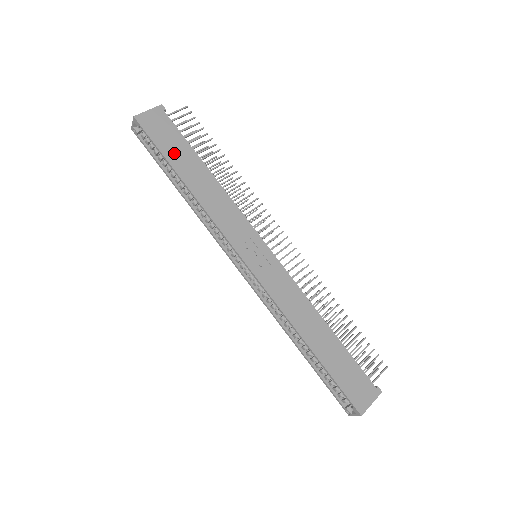
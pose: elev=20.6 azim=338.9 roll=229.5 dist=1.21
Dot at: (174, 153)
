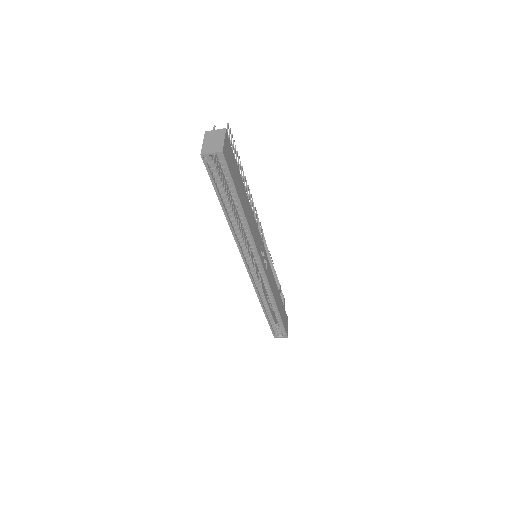
Dot at: (238, 184)
